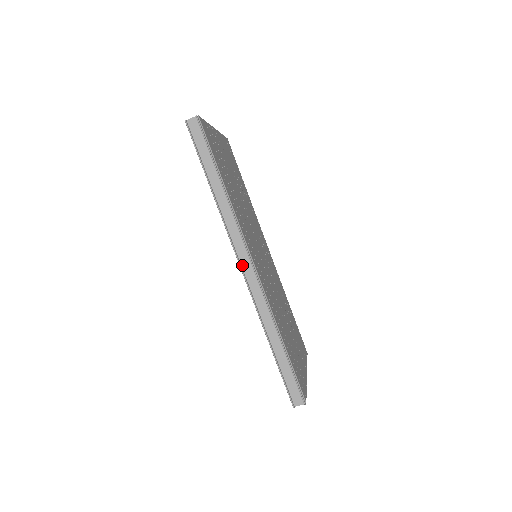
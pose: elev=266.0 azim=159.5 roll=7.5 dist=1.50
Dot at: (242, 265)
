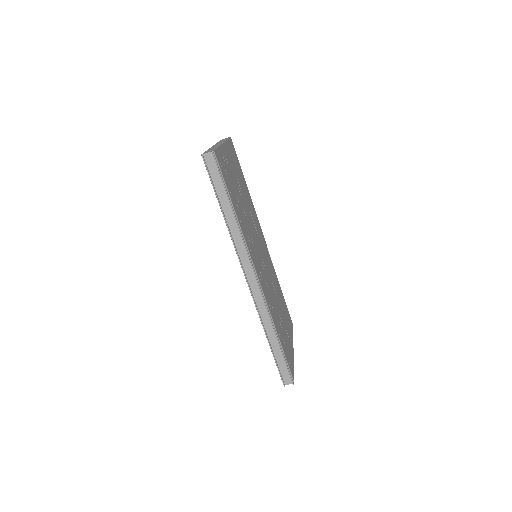
Dot at: (248, 279)
